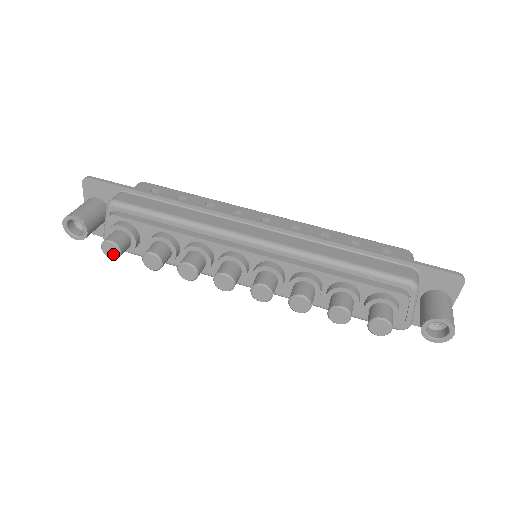
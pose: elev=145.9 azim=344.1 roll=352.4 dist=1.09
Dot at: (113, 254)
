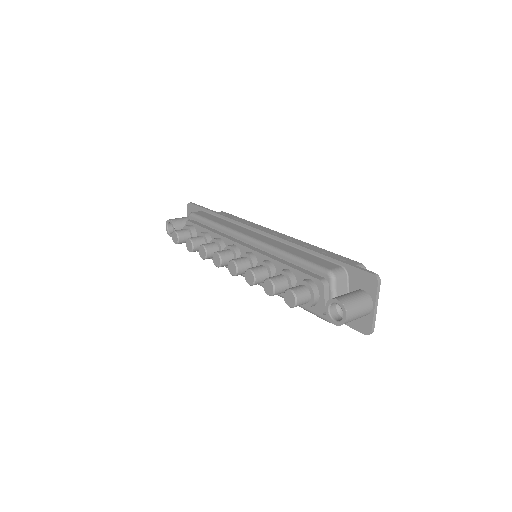
Dot at: (176, 240)
